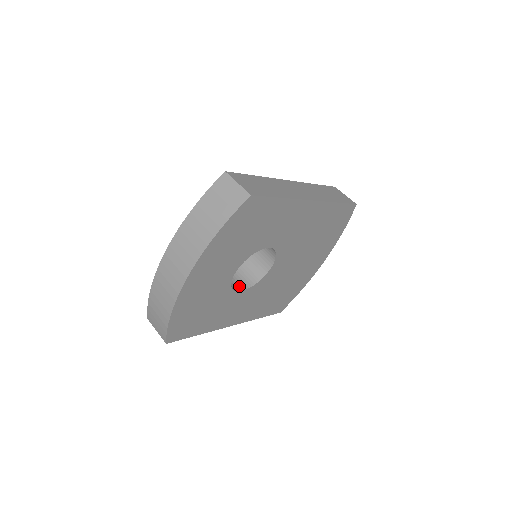
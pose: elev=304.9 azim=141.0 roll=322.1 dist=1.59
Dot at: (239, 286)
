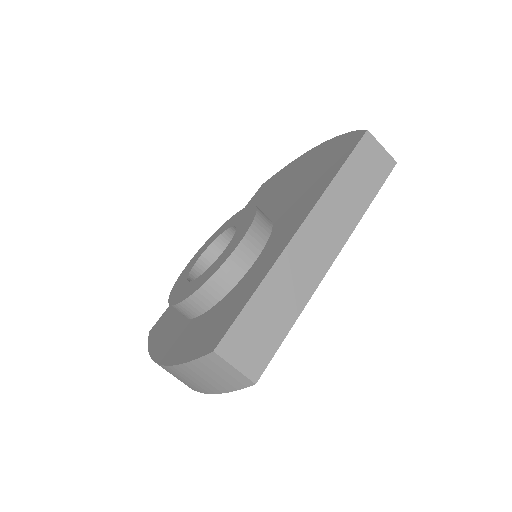
Dot at: occluded
